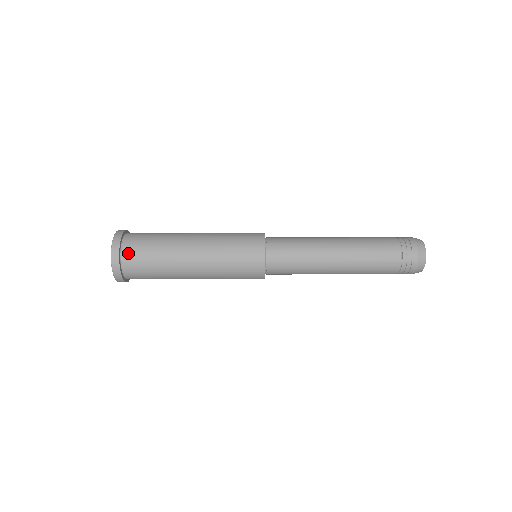
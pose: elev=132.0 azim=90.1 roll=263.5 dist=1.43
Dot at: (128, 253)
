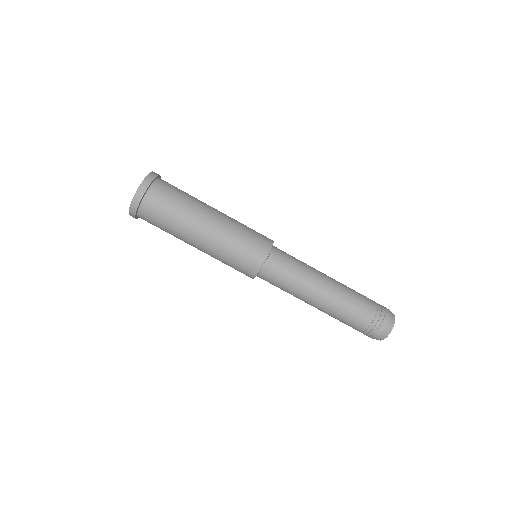
Dot at: occluded
